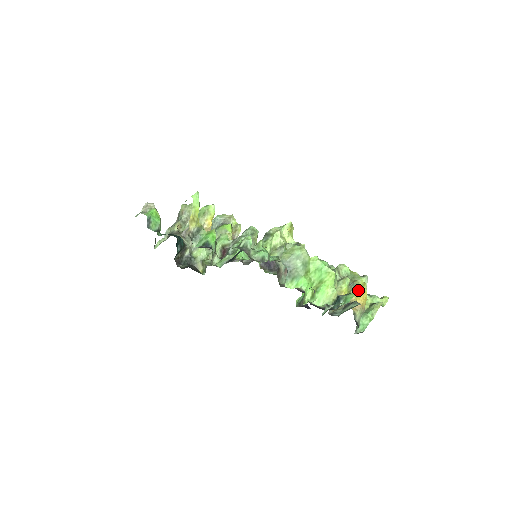
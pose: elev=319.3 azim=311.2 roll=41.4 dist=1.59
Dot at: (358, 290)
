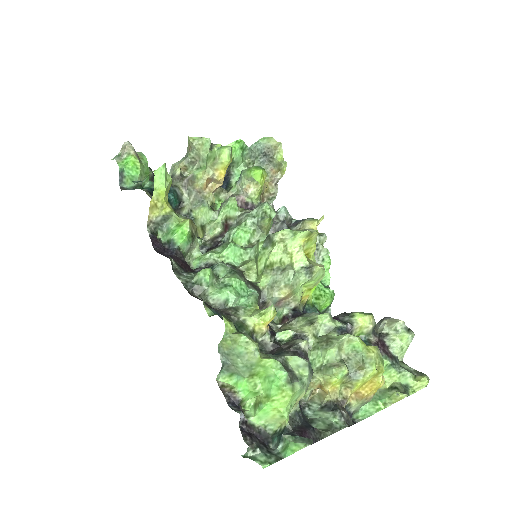
Dot at: (309, 444)
